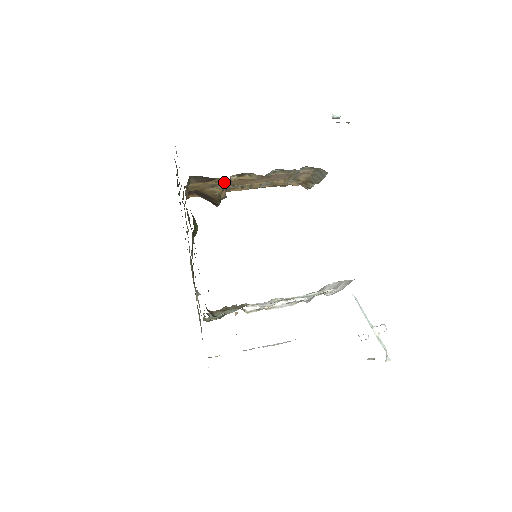
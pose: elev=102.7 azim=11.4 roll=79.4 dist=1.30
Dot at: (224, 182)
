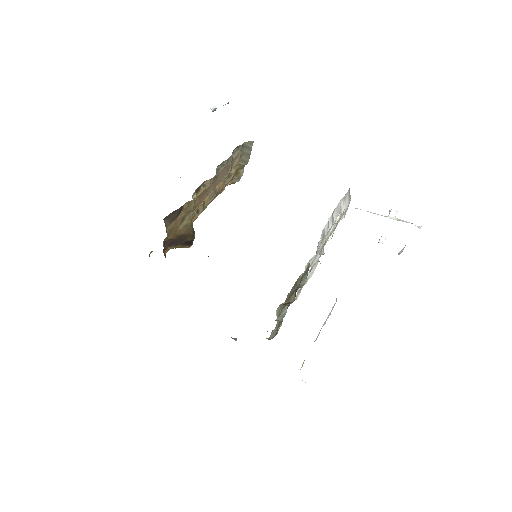
Dot at: (191, 206)
